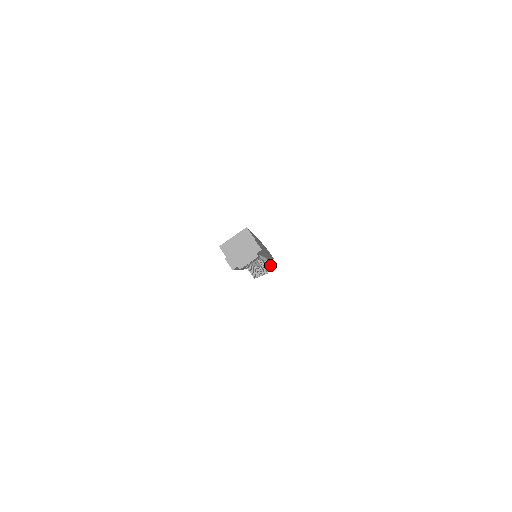
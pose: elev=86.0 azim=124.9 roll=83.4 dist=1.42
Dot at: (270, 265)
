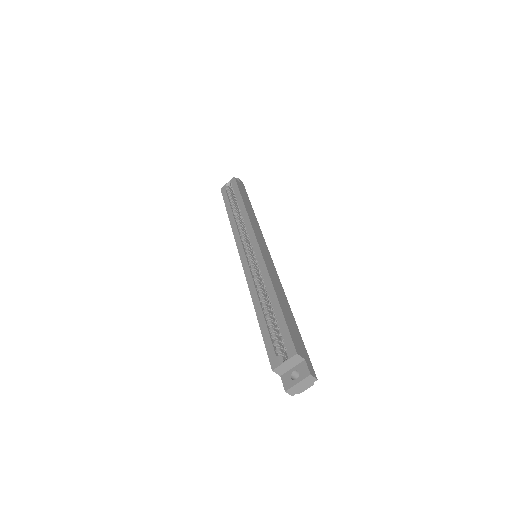
Dot at: occluded
